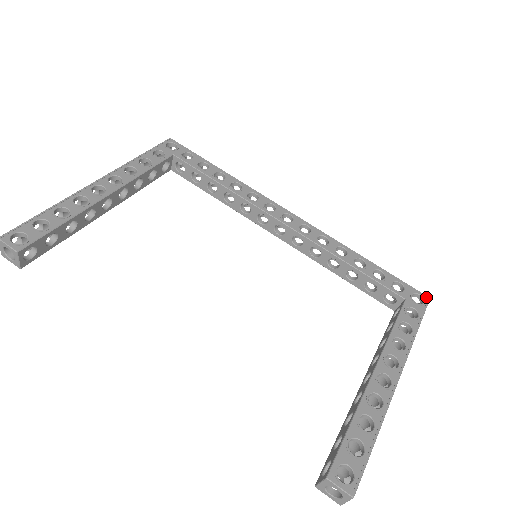
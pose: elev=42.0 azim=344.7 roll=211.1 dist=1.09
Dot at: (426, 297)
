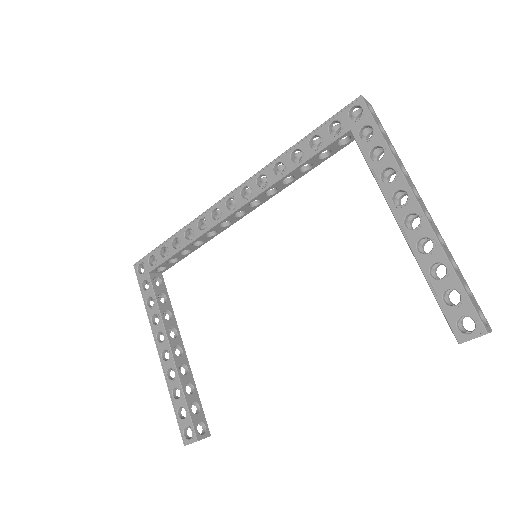
Dot at: (358, 100)
